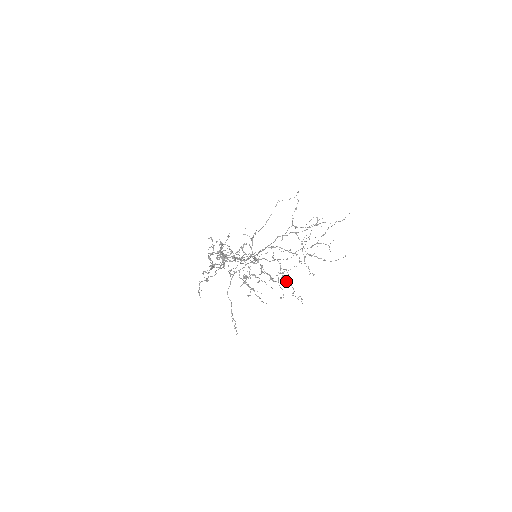
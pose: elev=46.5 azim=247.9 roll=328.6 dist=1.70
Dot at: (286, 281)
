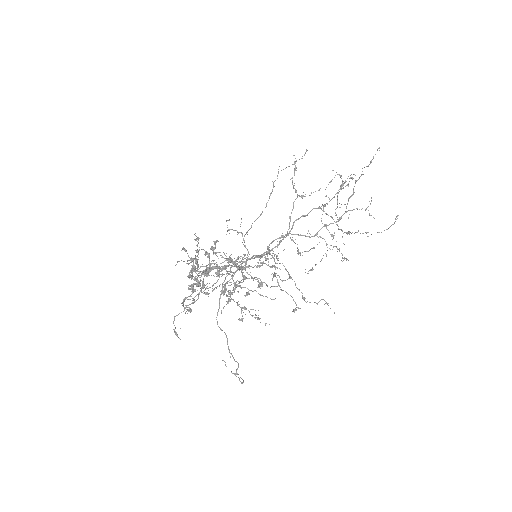
Dot at: occluded
